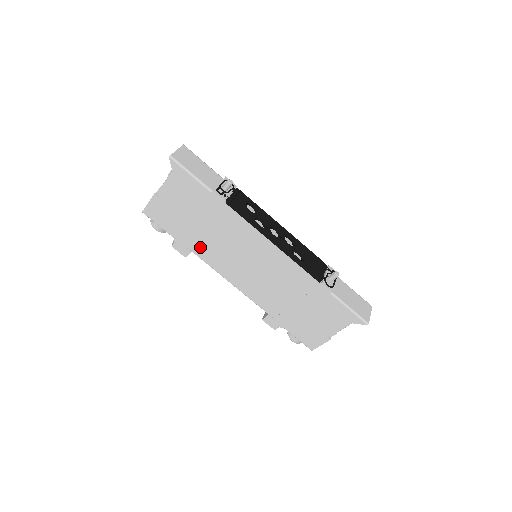
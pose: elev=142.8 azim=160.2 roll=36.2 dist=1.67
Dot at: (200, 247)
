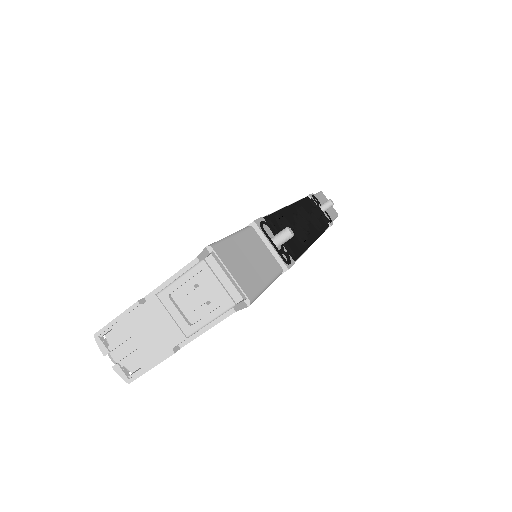
Dot at: occluded
